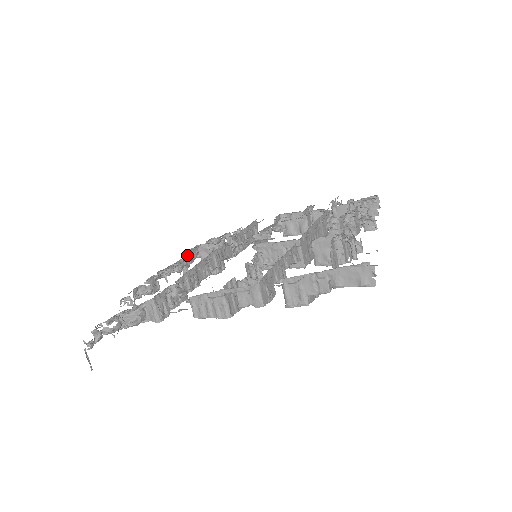
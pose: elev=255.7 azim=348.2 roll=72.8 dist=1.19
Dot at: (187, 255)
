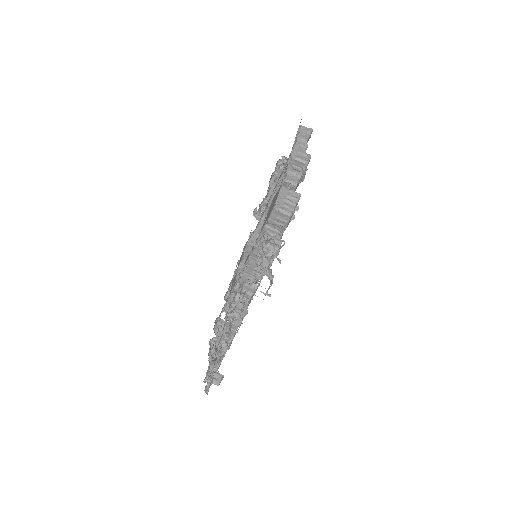
Dot at: occluded
